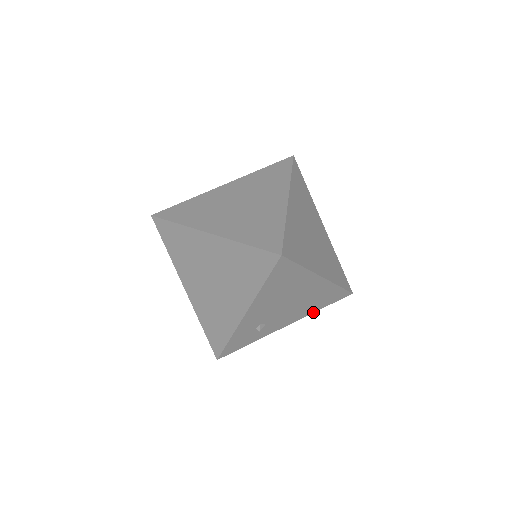
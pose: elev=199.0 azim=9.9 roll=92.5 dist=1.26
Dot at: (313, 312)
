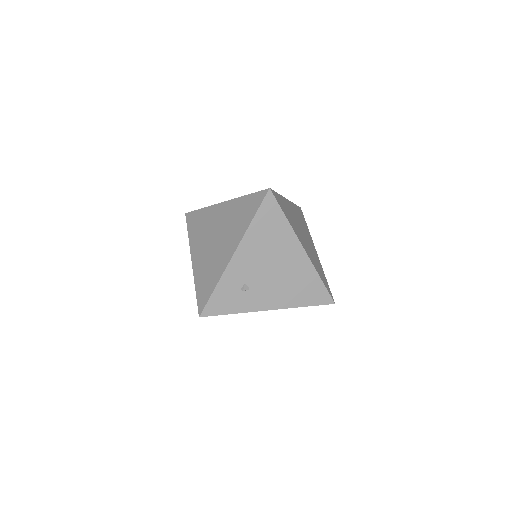
Dot at: (296, 307)
